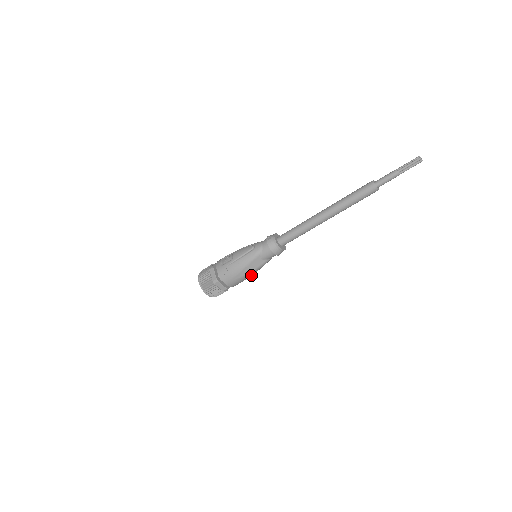
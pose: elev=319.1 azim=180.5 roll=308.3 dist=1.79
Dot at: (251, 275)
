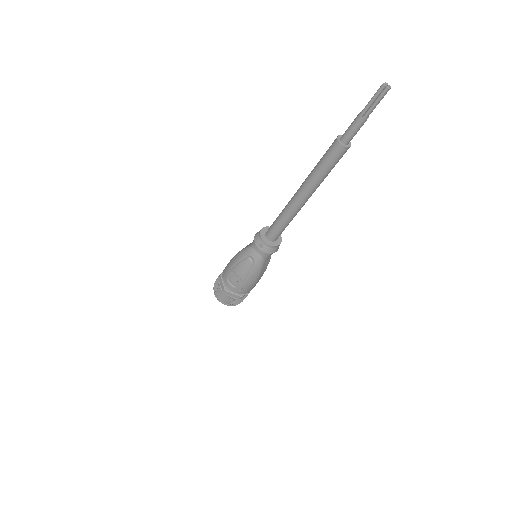
Dot at: occluded
